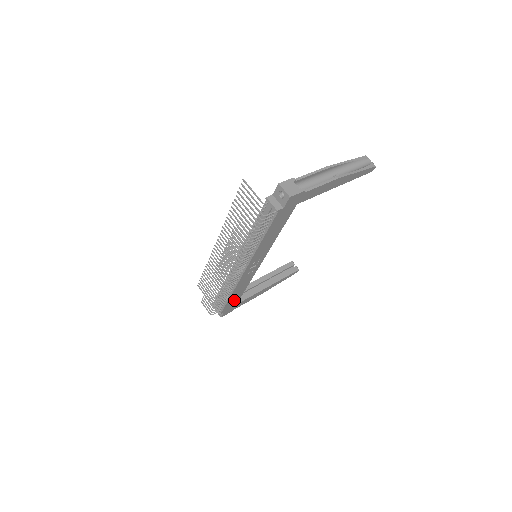
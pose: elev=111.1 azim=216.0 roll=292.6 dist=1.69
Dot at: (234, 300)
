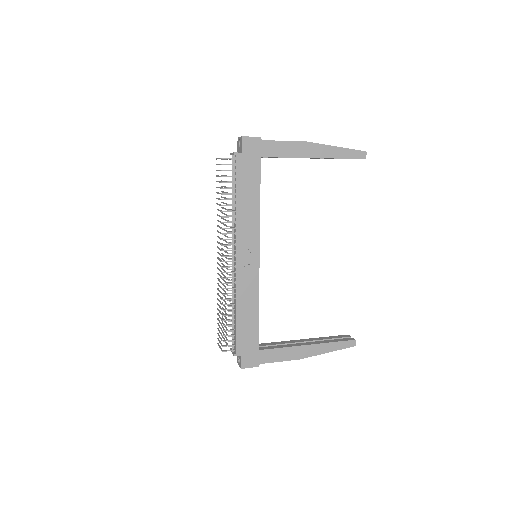
Dot at: (249, 332)
